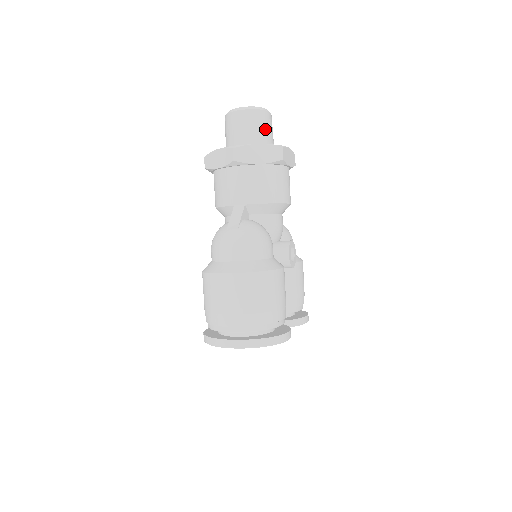
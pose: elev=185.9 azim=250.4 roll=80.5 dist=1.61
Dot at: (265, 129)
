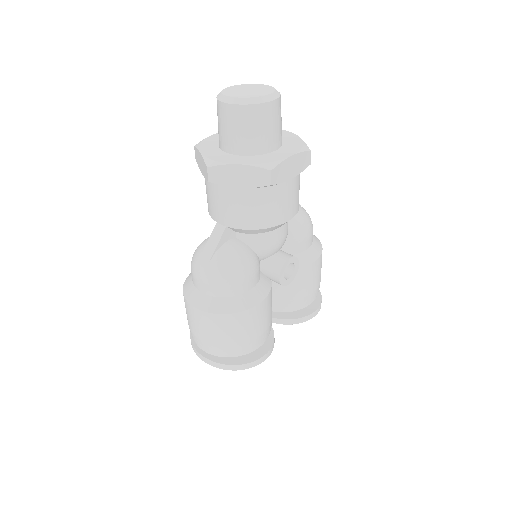
Dot at: (260, 130)
